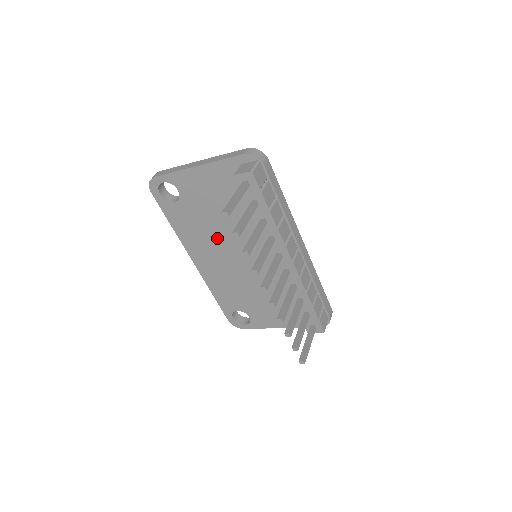
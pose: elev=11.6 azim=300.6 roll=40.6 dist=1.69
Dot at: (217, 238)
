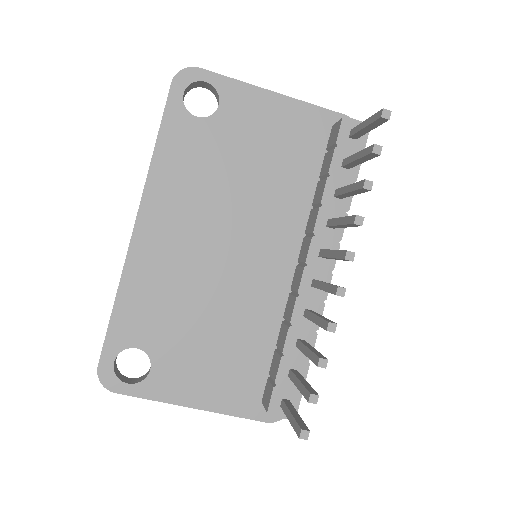
Dot at: (217, 201)
